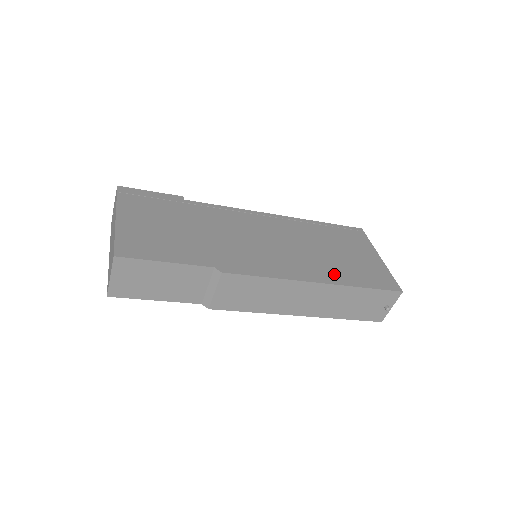
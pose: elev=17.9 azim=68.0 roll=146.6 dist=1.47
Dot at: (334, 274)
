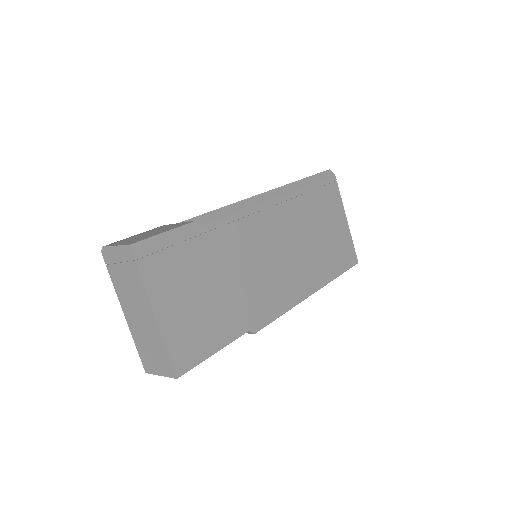
Dot at: (321, 273)
